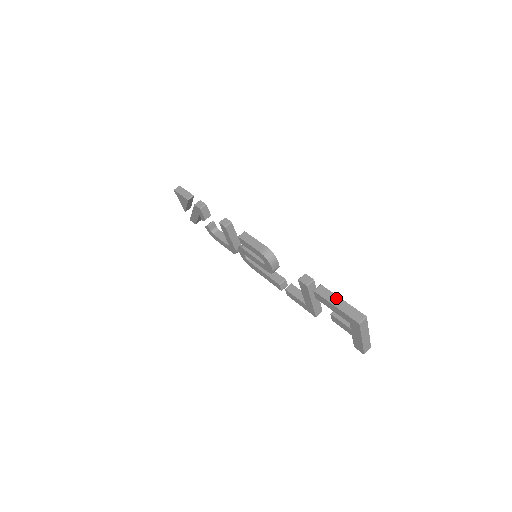
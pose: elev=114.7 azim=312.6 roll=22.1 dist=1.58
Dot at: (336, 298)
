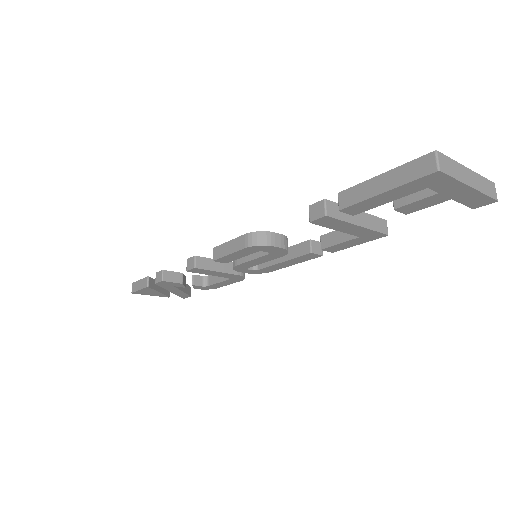
Dot at: (372, 183)
